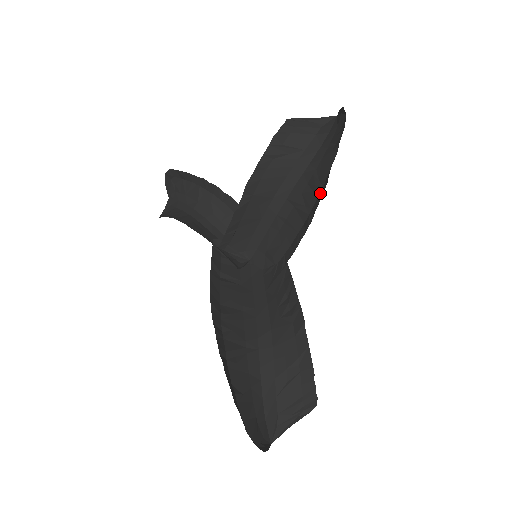
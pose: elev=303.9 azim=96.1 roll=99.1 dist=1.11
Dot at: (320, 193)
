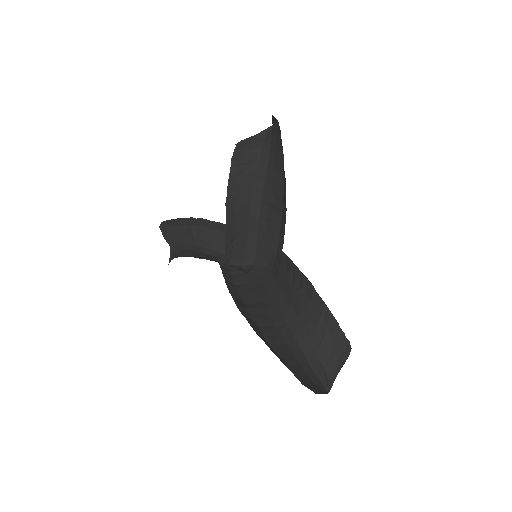
Dot at: (284, 186)
